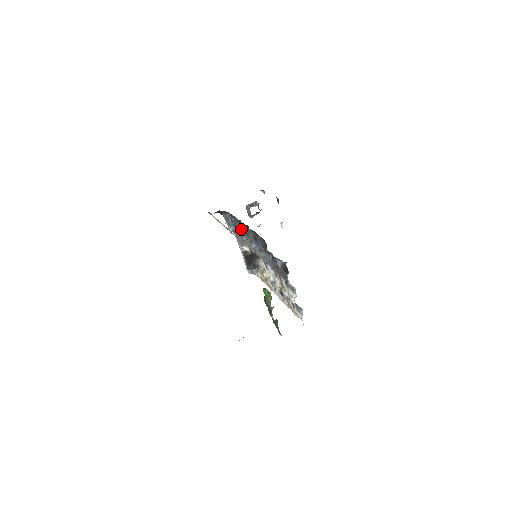
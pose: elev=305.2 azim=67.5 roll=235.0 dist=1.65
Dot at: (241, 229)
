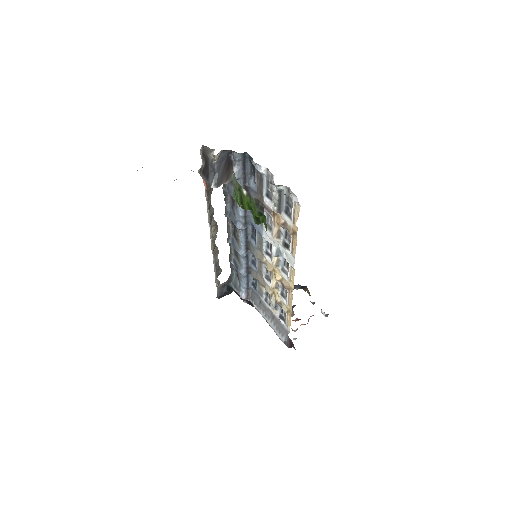
Dot at: (233, 244)
